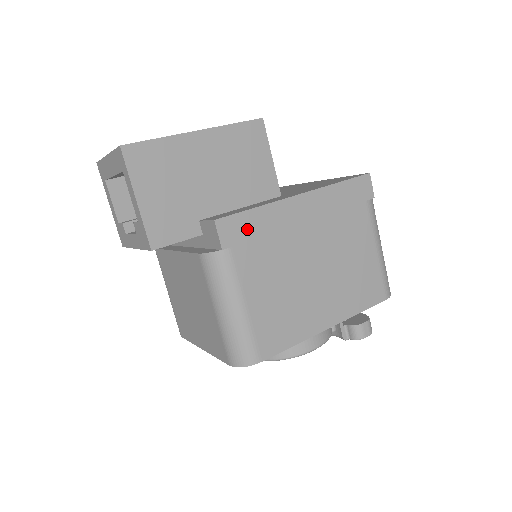
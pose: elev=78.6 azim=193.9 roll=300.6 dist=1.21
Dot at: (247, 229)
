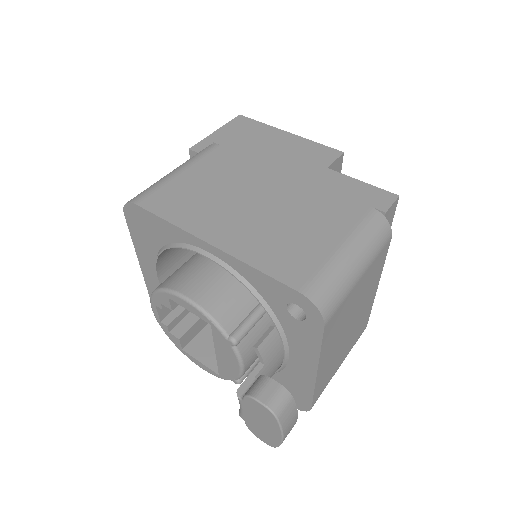
Dot at: (242, 146)
